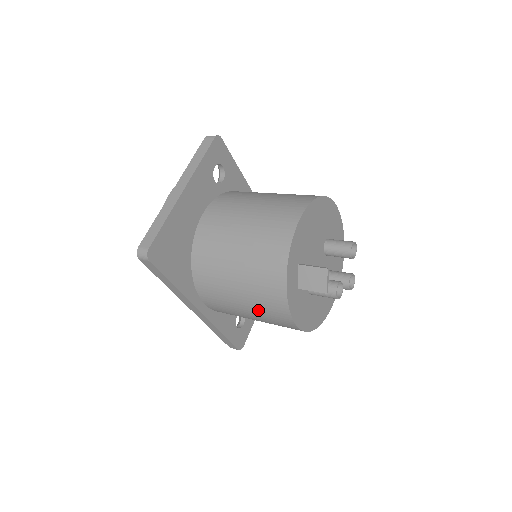
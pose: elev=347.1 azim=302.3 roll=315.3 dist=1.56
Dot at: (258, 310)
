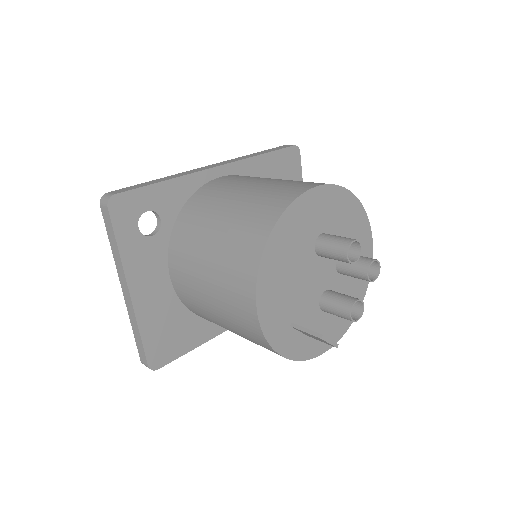
Dot at: occluded
